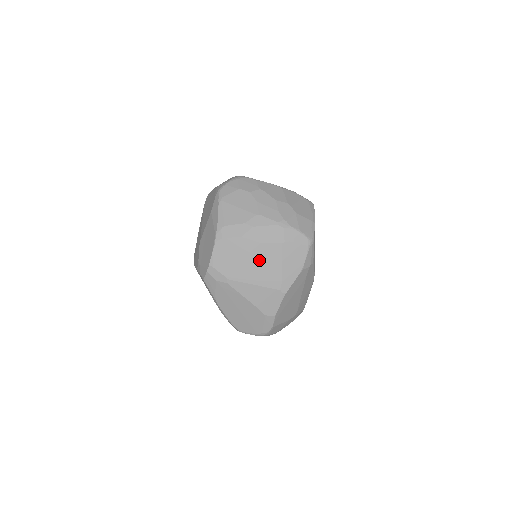
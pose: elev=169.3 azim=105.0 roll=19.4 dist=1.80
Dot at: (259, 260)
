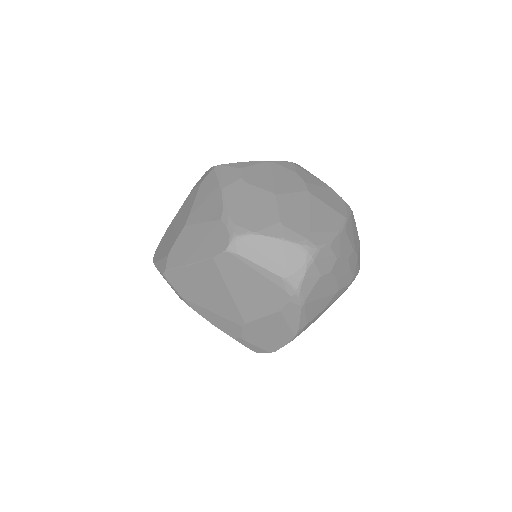
Dot at: occluded
